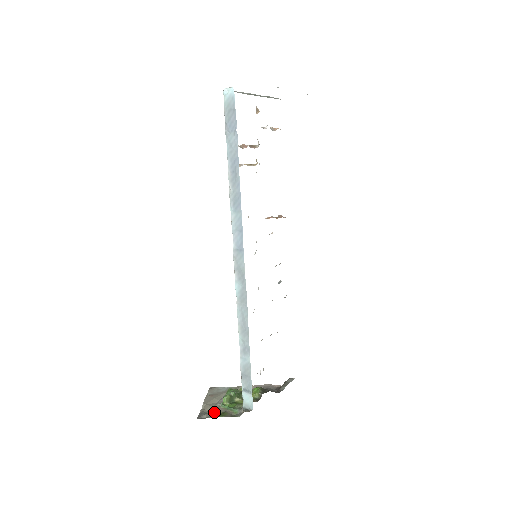
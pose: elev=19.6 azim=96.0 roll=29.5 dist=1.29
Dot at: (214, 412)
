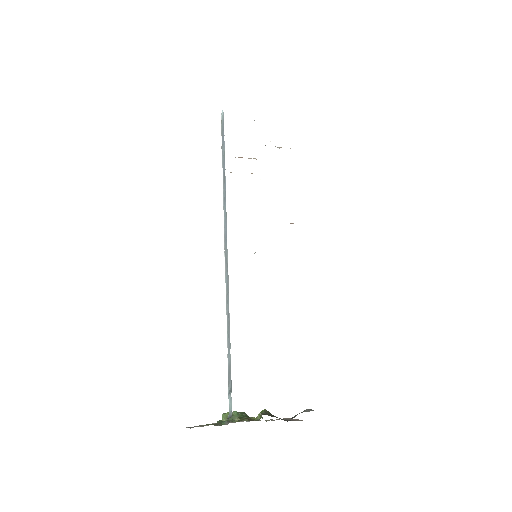
Dot at: (205, 425)
